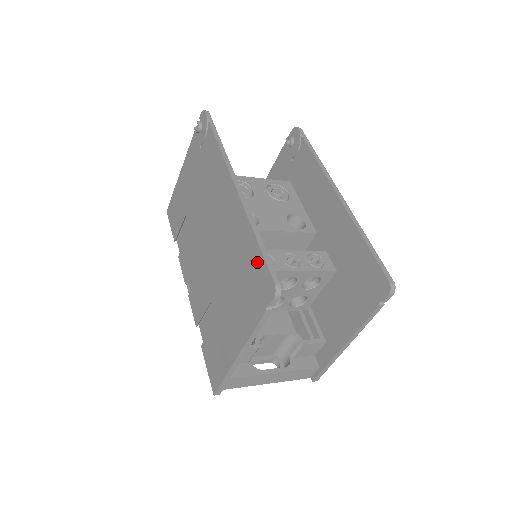
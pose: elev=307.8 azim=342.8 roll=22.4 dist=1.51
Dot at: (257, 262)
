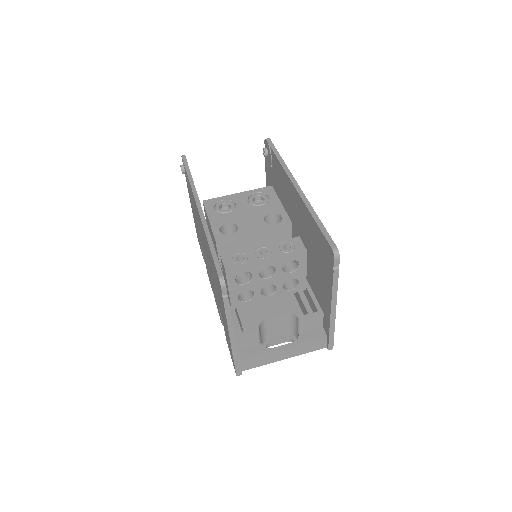
Dot at: (213, 263)
